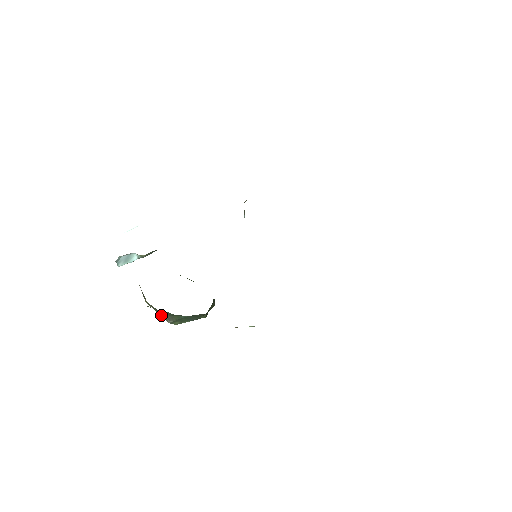
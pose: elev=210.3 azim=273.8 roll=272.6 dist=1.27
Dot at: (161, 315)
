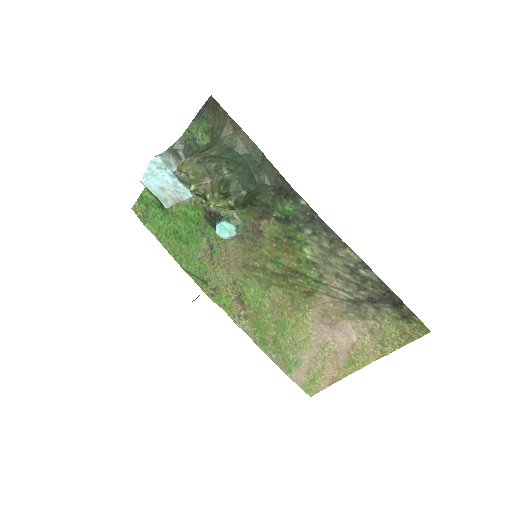
Dot at: (215, 158)
